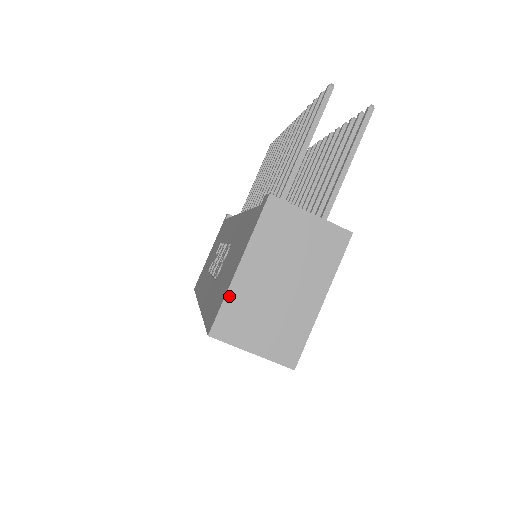
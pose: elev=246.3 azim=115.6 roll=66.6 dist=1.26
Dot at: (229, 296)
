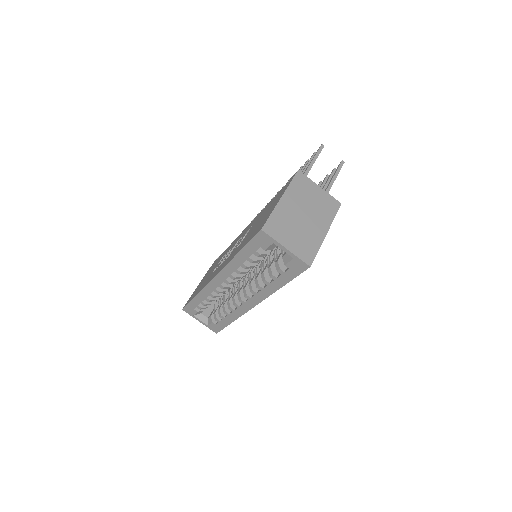
Dot at: (275, 212)
